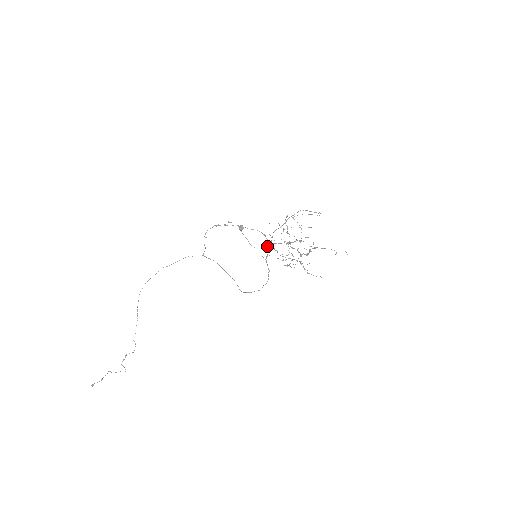
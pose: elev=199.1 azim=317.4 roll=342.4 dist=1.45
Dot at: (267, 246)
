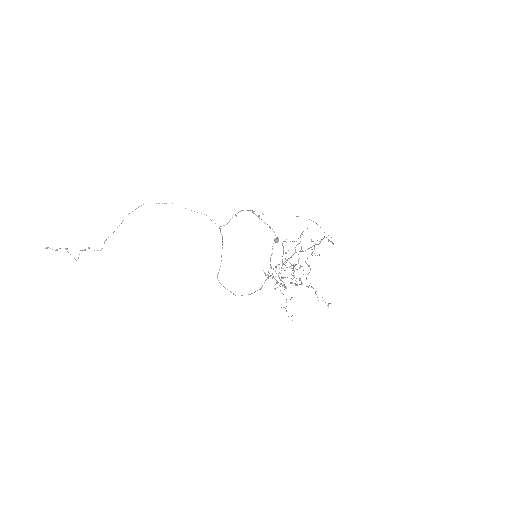
Dot at: (278, 264)
